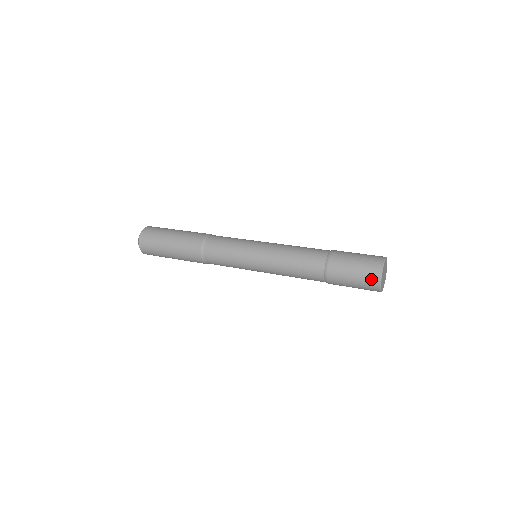
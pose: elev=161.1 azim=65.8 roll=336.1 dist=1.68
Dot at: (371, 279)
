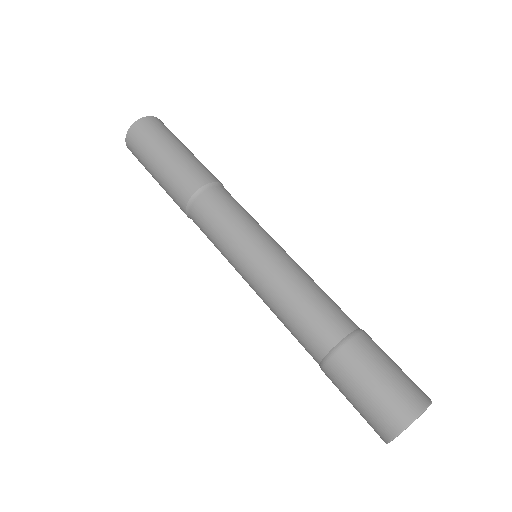
Dot at: (374, 430)
